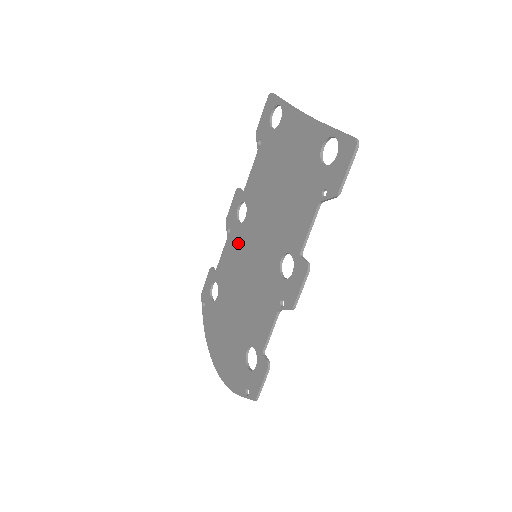
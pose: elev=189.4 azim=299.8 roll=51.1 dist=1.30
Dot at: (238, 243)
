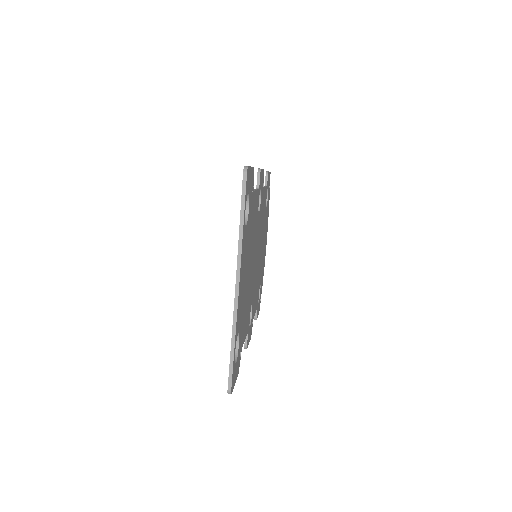
Dot at: occluded
